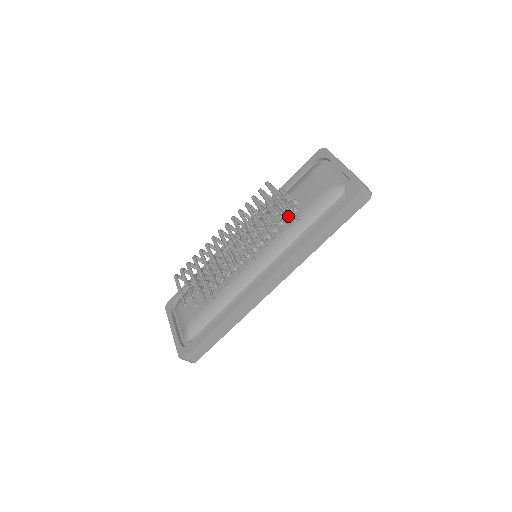
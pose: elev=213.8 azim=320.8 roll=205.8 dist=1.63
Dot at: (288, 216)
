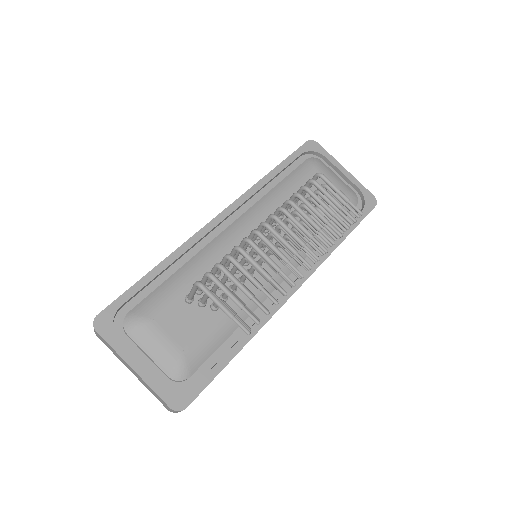
Dot at: (353, 223)
